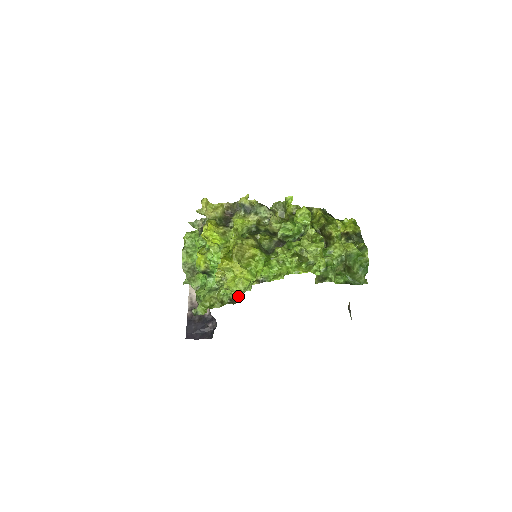
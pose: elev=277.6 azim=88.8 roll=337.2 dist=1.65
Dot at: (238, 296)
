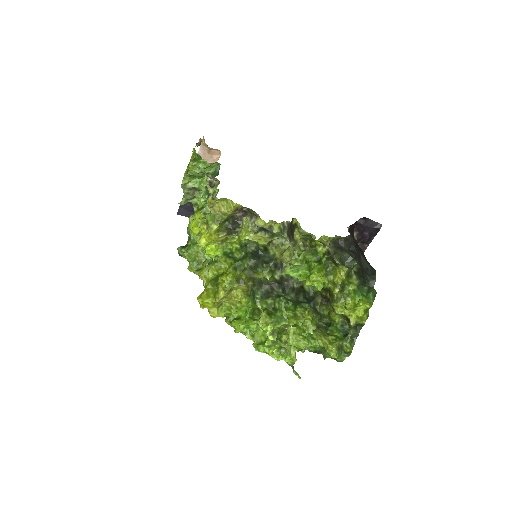
Dot at: occluded
